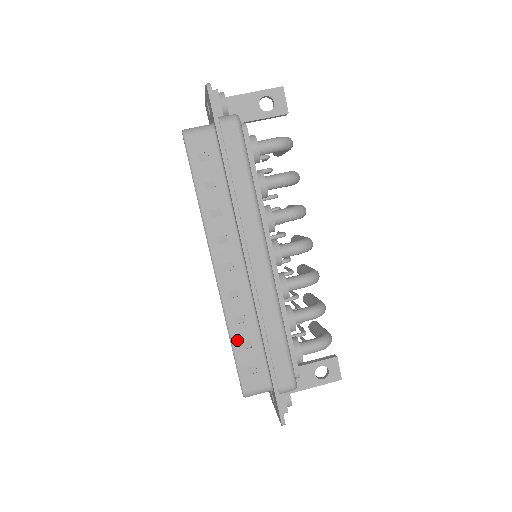
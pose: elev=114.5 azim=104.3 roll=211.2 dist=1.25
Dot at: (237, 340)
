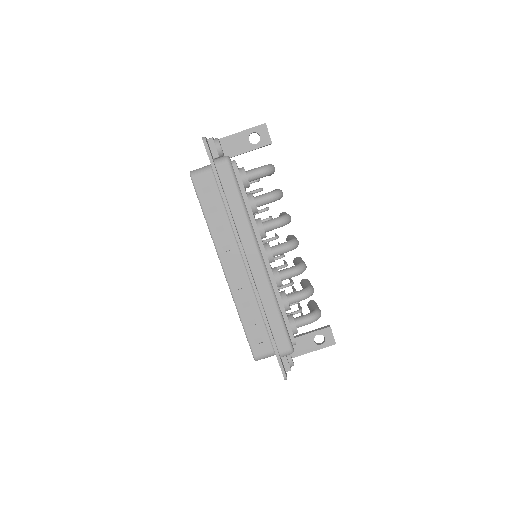
Dot at: (245, 320)
